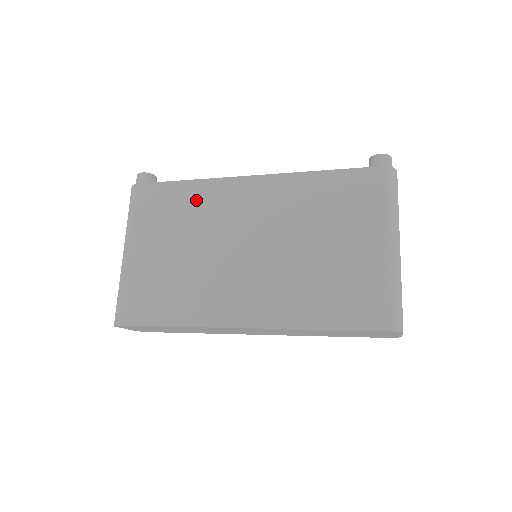
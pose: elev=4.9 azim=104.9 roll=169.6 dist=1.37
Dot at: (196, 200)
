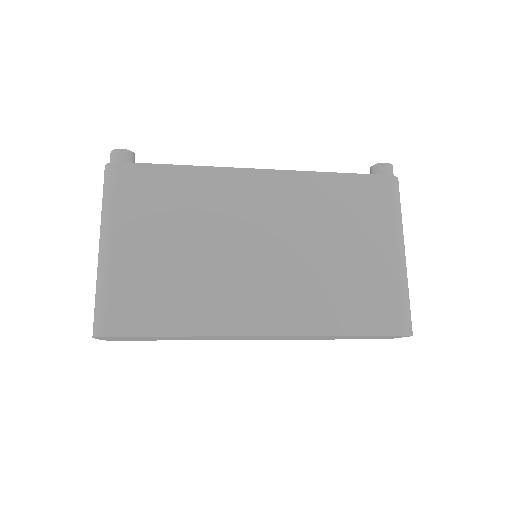
Dot at: (196, 190)
